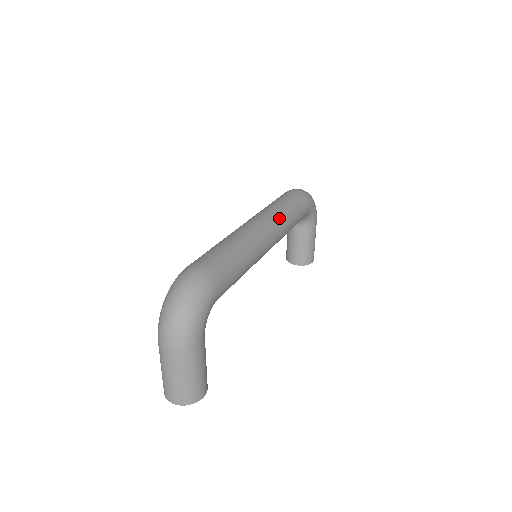
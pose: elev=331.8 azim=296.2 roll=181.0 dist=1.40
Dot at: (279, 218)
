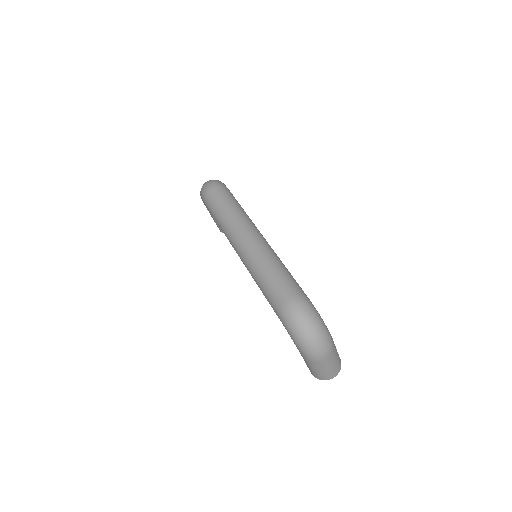
Dot at: (246, 219)
